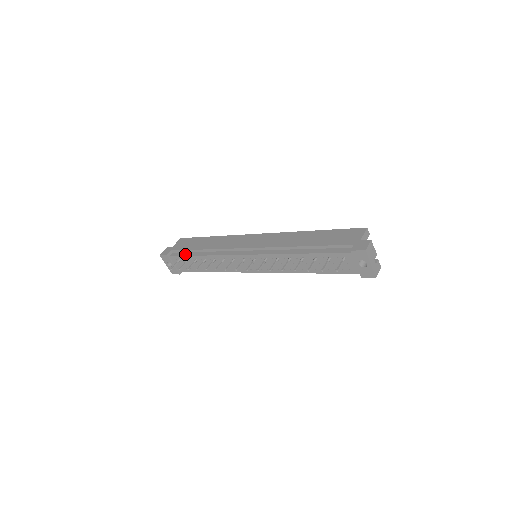
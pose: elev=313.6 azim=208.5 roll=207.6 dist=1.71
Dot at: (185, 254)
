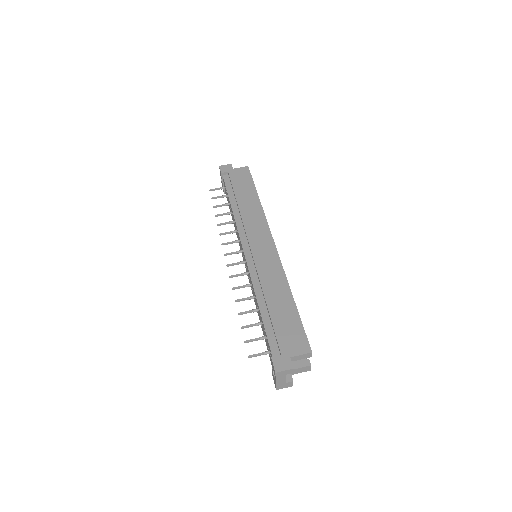
Dot at: (229, 189)
